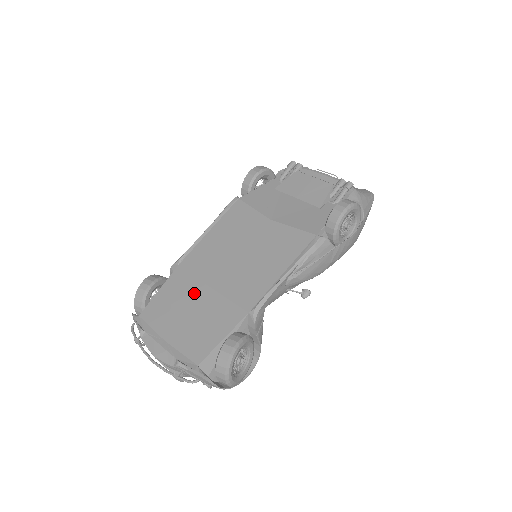
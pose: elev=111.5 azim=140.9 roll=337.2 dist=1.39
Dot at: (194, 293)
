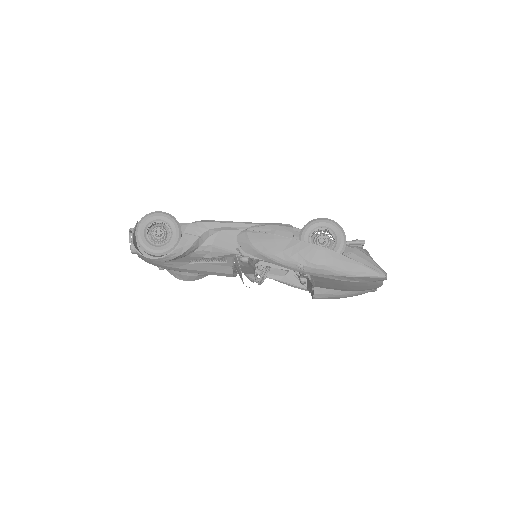
Dot at: occluded
